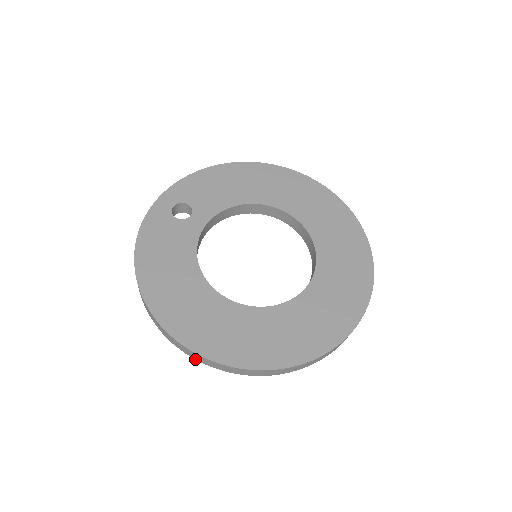
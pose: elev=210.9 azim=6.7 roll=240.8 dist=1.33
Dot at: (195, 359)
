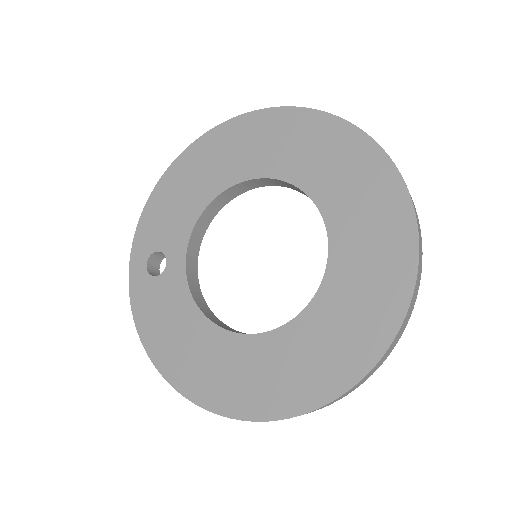
Dot at: occluded
